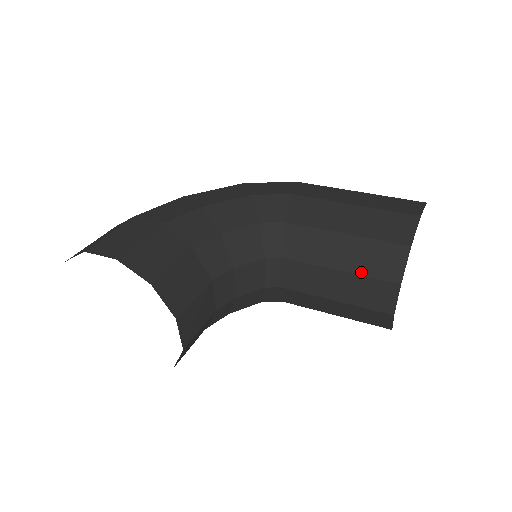
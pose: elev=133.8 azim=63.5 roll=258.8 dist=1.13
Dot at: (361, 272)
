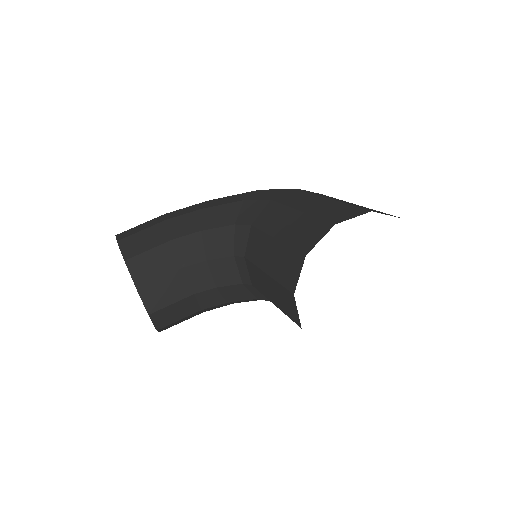
Dot at: (276, 277)
